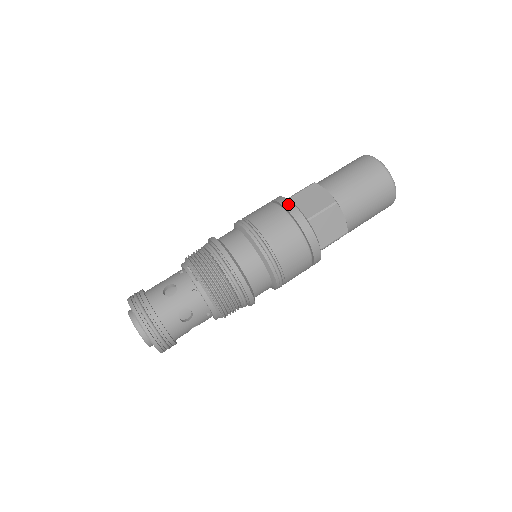
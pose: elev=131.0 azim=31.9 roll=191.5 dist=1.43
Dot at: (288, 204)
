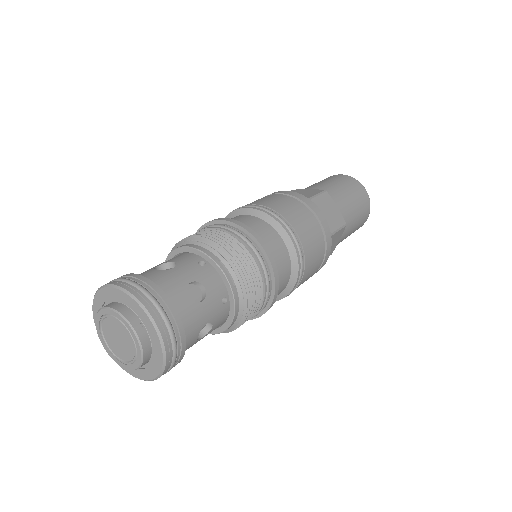
Dot at: (319, 211)
